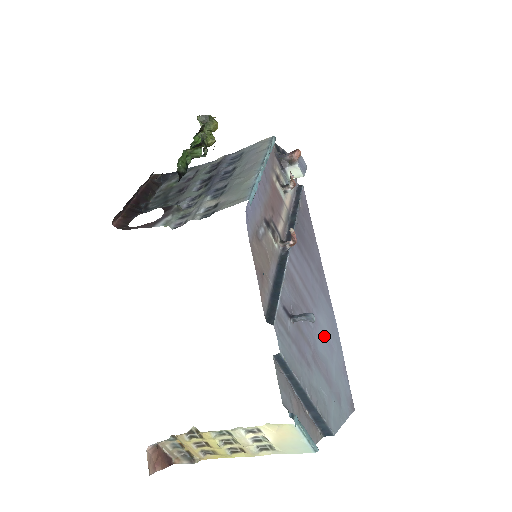
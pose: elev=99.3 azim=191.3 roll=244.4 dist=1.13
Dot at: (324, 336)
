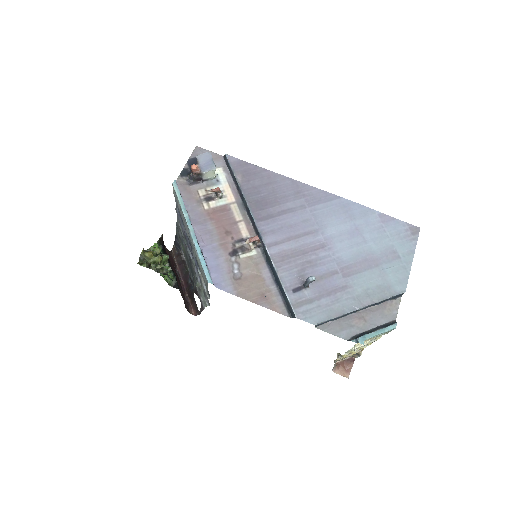
Dot at: (343, 237)
